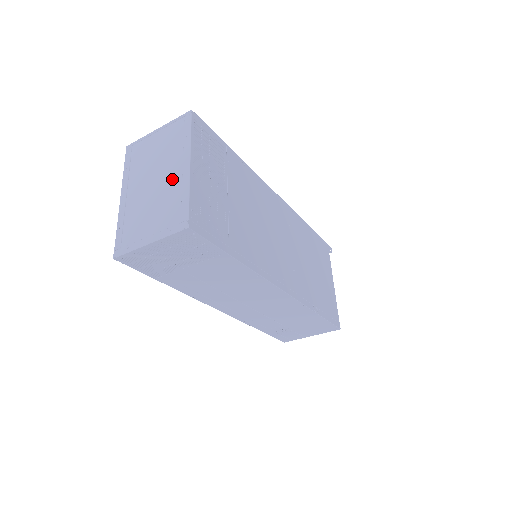
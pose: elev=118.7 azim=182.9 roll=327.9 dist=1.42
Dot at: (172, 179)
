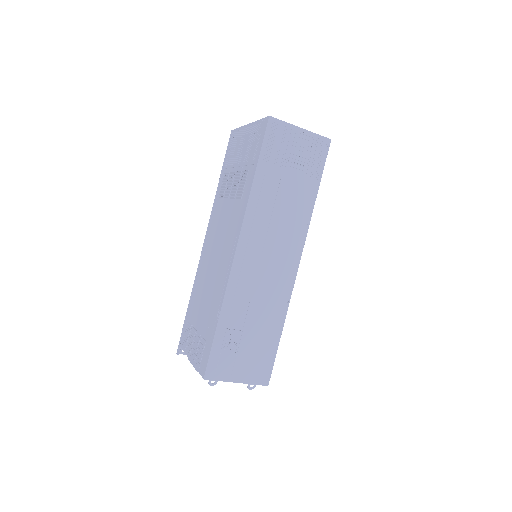
Dot at: occluded
